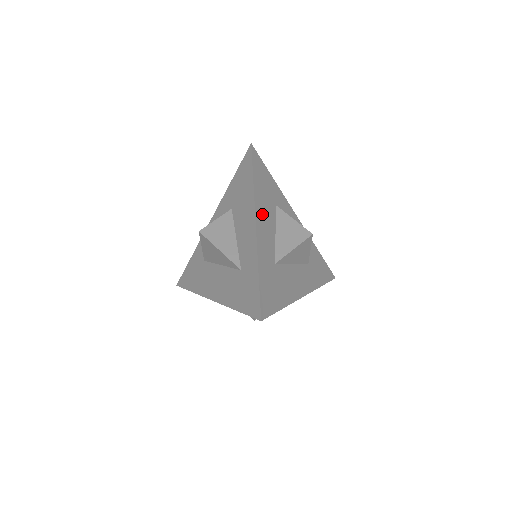
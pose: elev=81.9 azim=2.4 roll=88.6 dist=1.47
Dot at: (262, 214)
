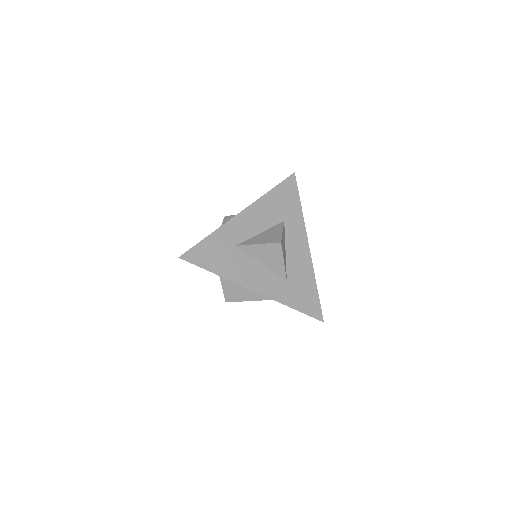
Dot at: (257, 213)
